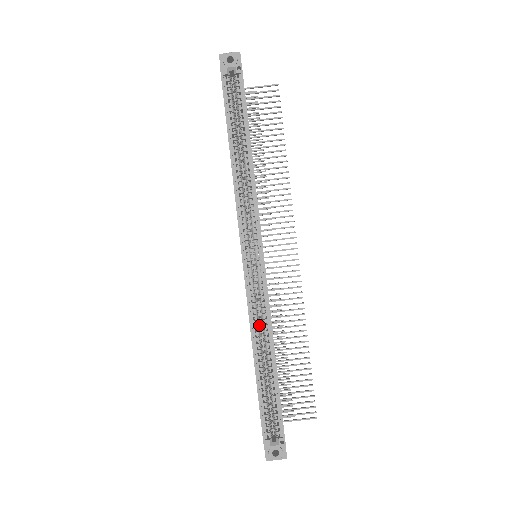
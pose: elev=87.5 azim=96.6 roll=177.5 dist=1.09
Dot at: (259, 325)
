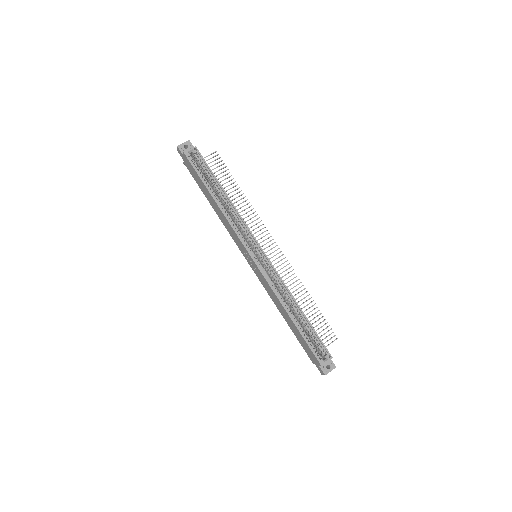
Dot at: occluded
